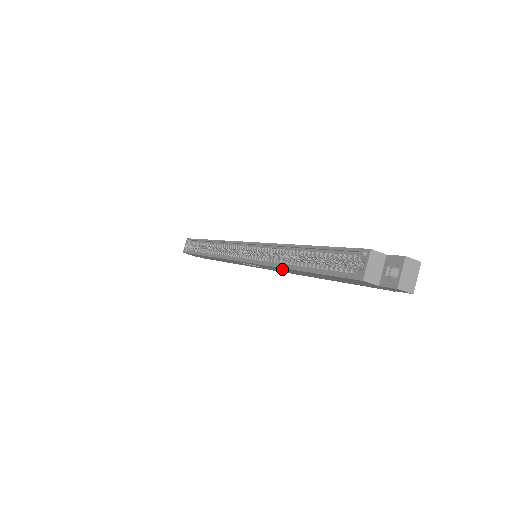
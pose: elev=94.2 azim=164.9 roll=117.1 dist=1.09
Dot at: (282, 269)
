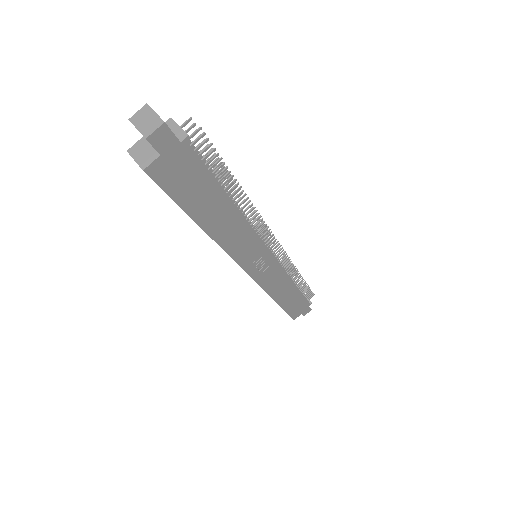
Dot at: (227, 239)
